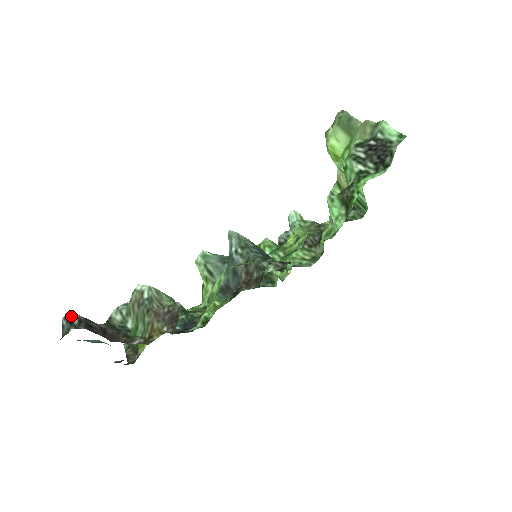
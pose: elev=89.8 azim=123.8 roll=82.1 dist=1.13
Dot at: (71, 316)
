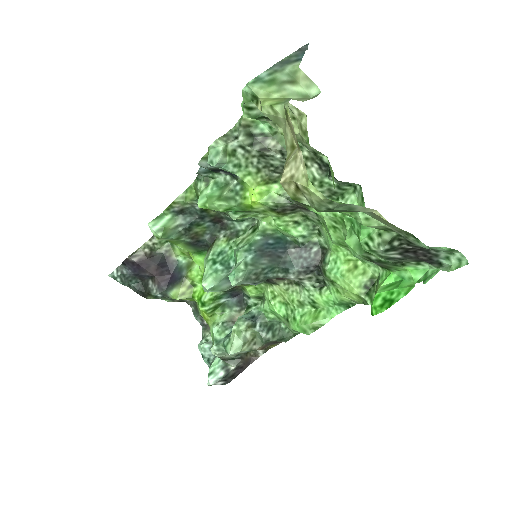
Dot at: occluded
